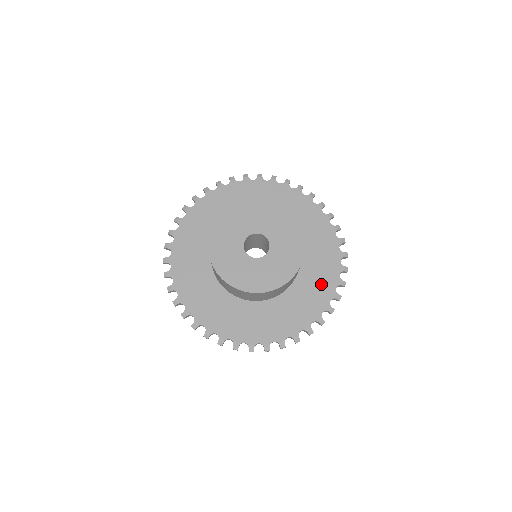
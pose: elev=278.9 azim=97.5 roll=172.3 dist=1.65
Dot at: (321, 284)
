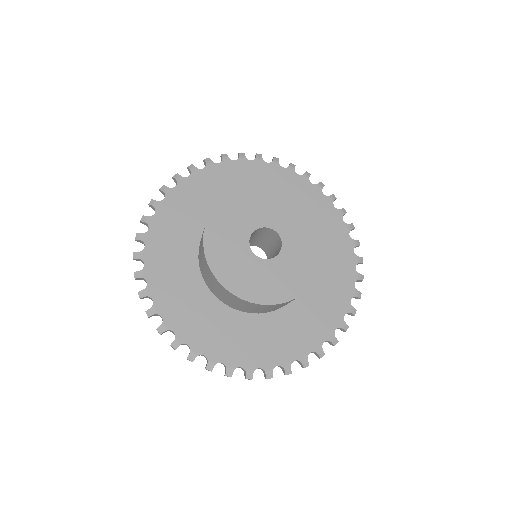
Dot at: (334, 241)
